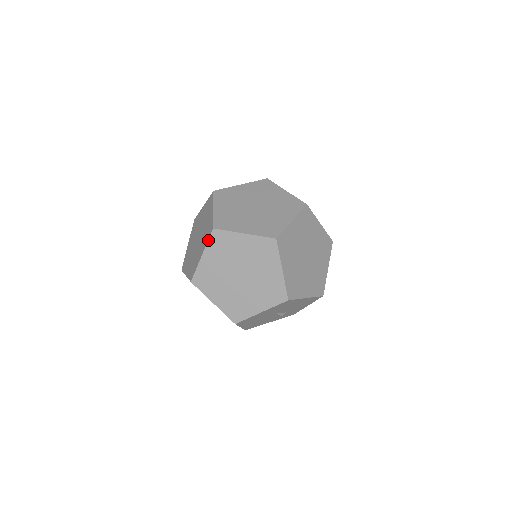
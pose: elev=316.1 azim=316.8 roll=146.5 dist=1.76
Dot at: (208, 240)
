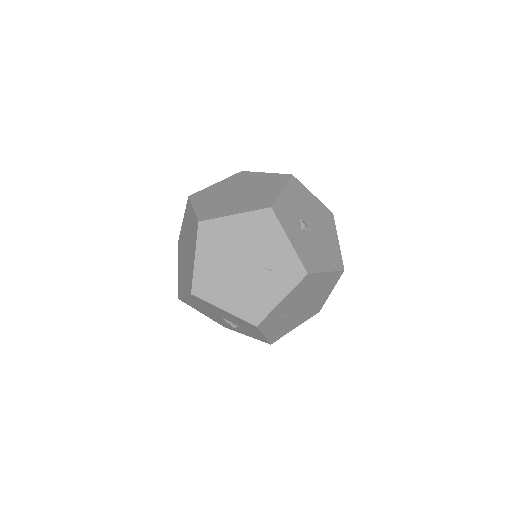
Dot at: (186, 207)
